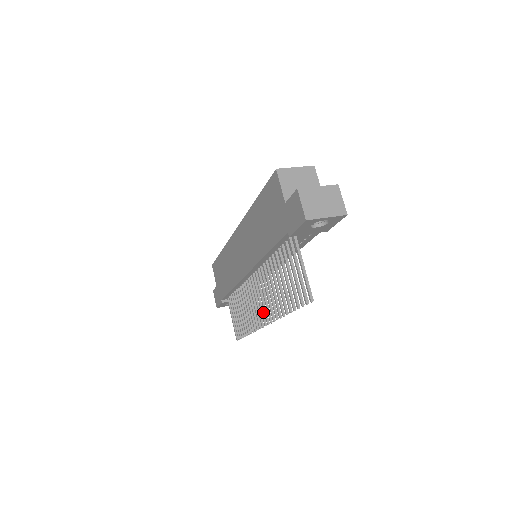
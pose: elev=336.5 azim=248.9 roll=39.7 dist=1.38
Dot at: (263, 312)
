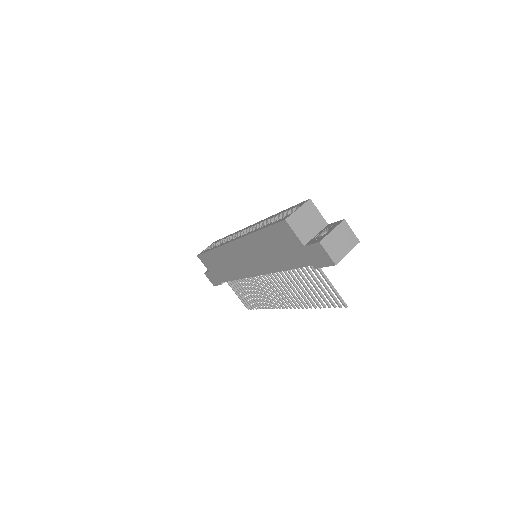
Dot at: (281, 299)
